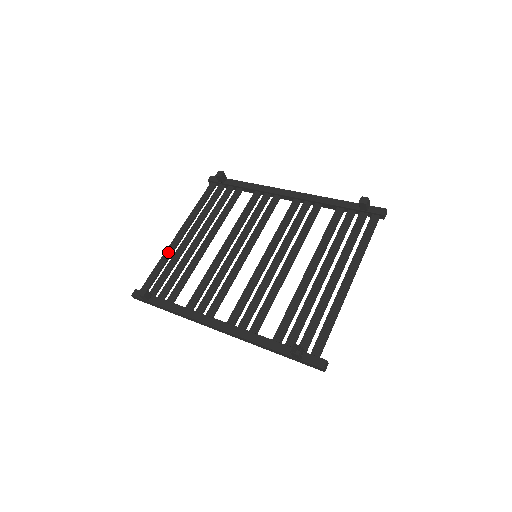
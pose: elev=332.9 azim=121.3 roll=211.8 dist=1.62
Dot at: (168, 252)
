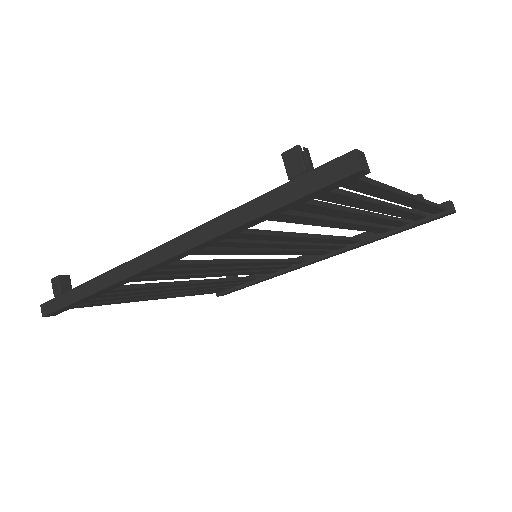
Dot at: occluded
